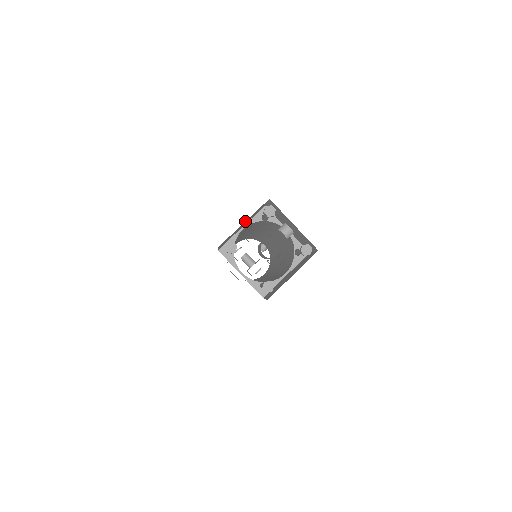
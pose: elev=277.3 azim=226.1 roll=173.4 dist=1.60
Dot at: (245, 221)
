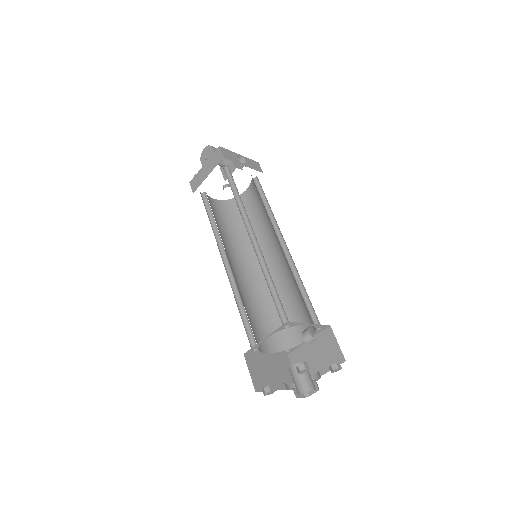
Dot at: occluded
